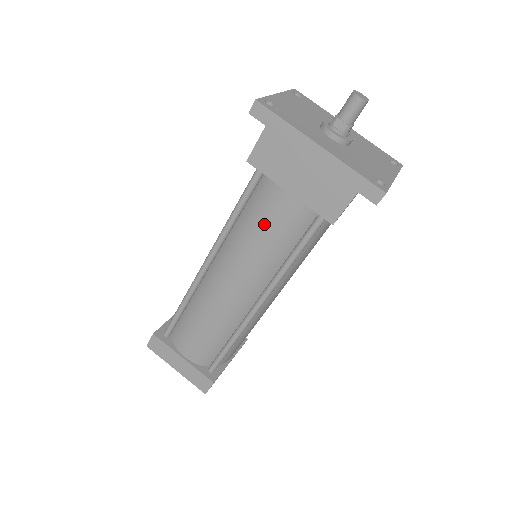
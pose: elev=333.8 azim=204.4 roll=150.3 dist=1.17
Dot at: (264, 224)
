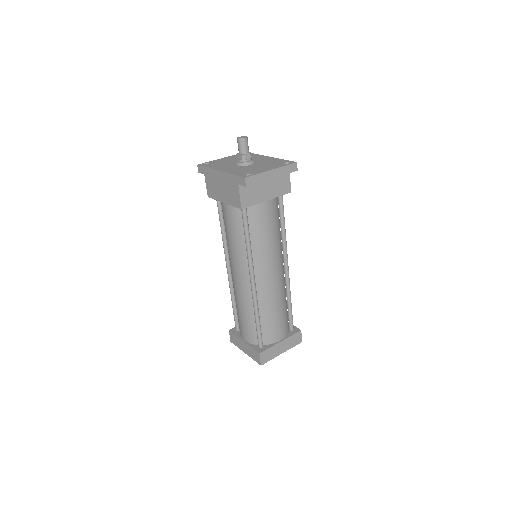
Dot at: (227, 227)
